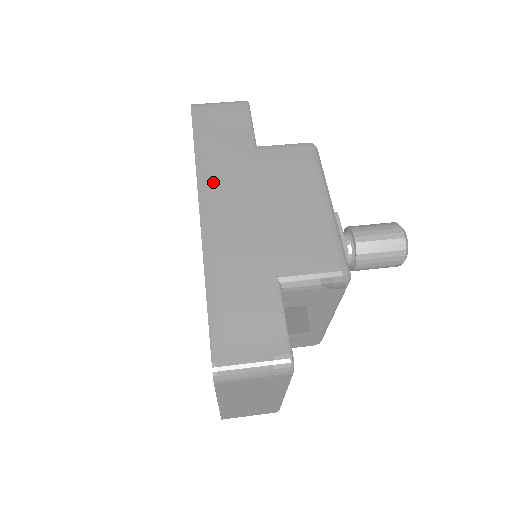
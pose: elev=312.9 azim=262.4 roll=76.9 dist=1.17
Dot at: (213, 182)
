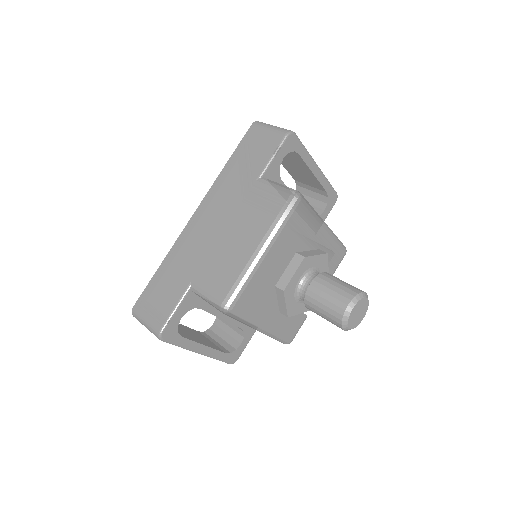
Dot at: (216, 194)
